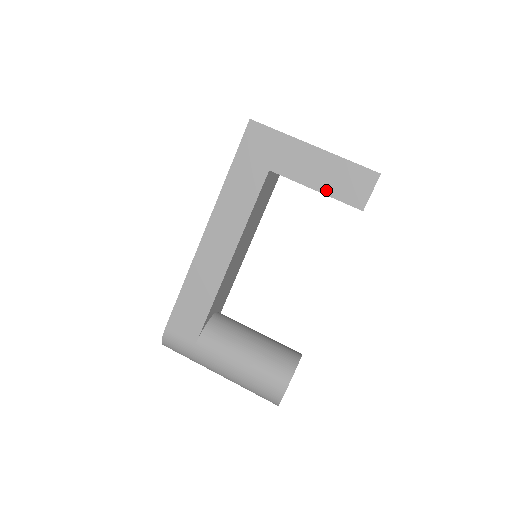
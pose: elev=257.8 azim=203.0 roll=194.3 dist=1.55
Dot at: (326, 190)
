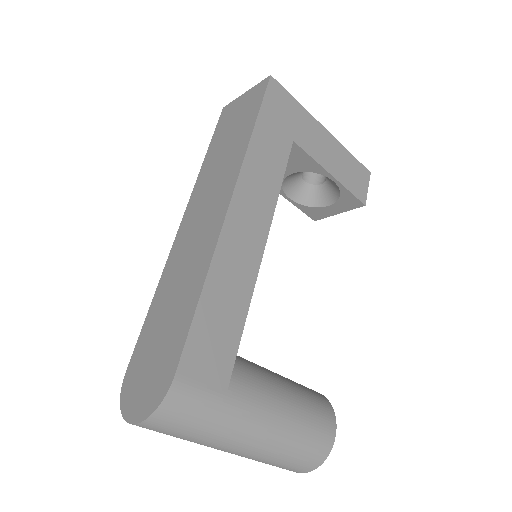
Dot at: (339, 177)
